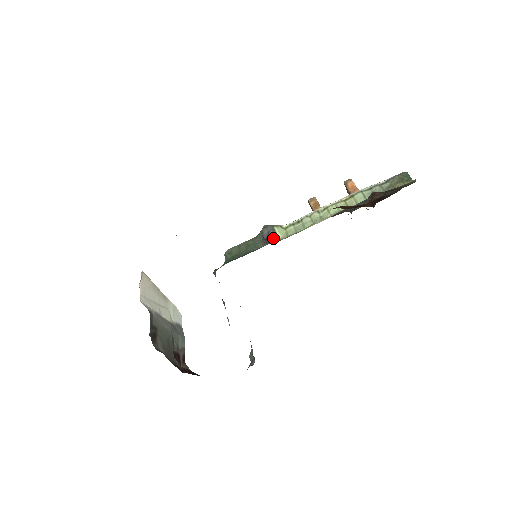
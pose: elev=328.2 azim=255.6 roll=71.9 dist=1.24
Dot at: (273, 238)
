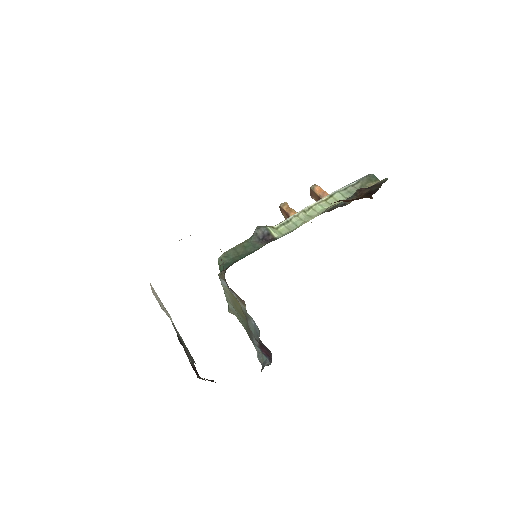
Dot at: (270, 237)
